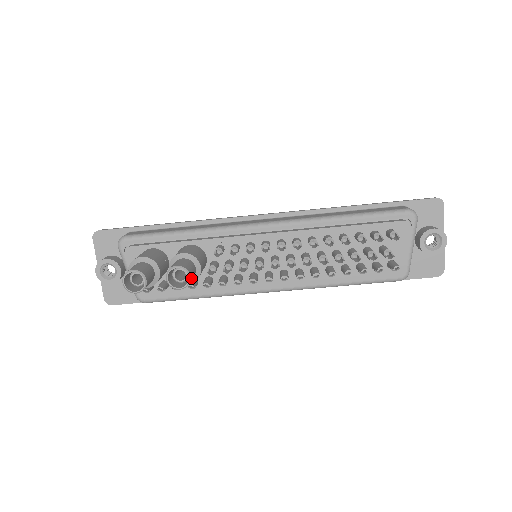
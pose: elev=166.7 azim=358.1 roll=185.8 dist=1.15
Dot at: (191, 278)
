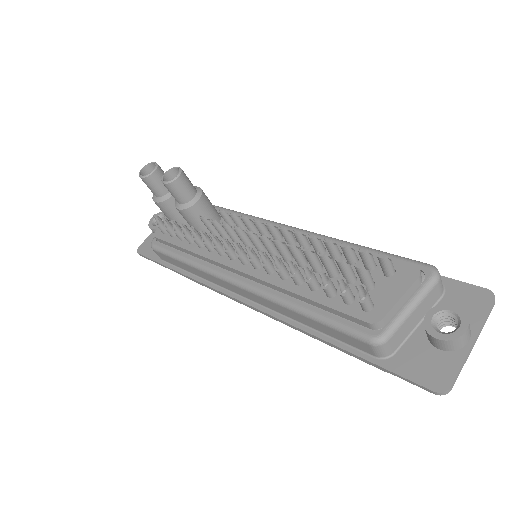
Dot at: (179, 182)
